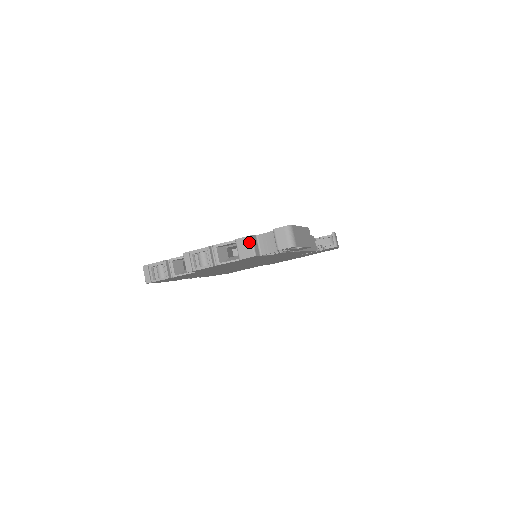
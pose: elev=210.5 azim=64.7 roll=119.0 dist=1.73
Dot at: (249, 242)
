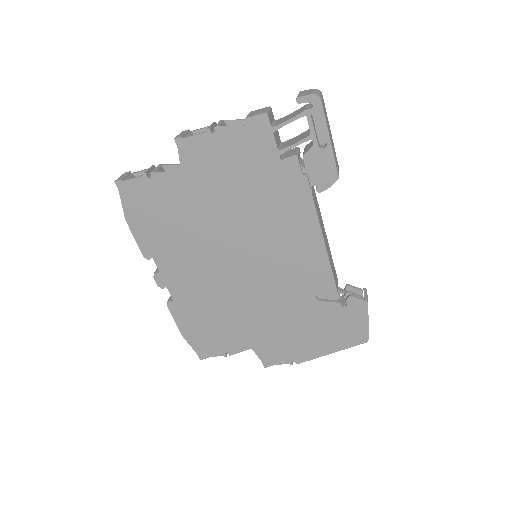
Dot at: (265, 109)
